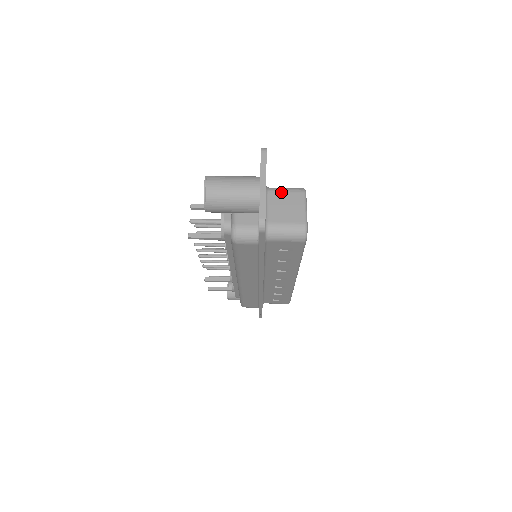
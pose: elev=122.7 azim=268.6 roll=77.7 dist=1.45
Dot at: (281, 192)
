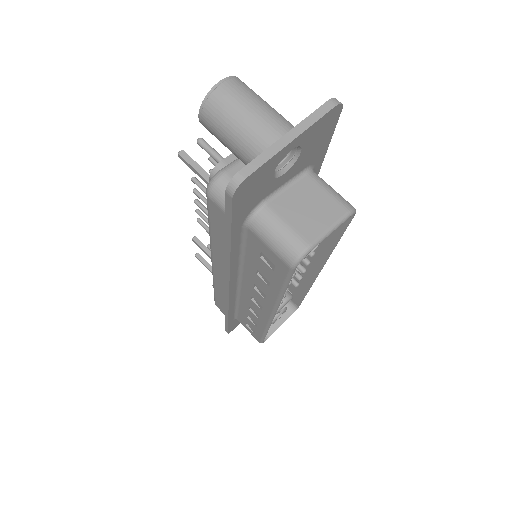
Dot at: (321, 187)
